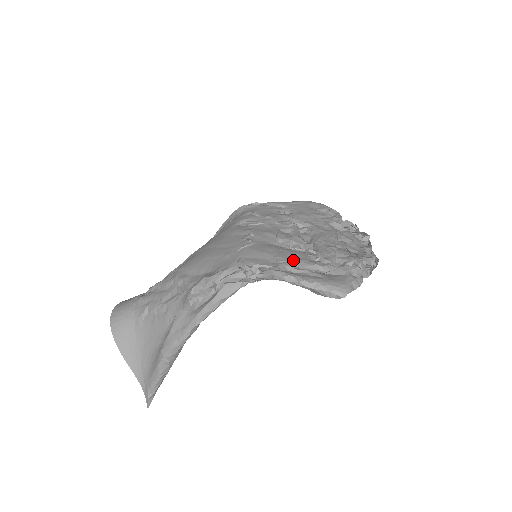
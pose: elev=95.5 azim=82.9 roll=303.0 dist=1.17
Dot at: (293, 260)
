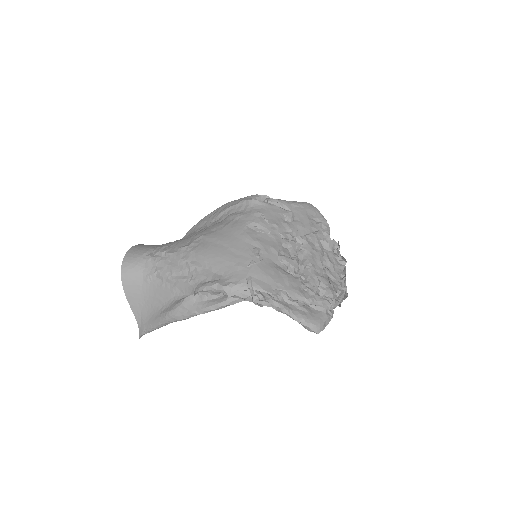
Dot at: (289, 289)
